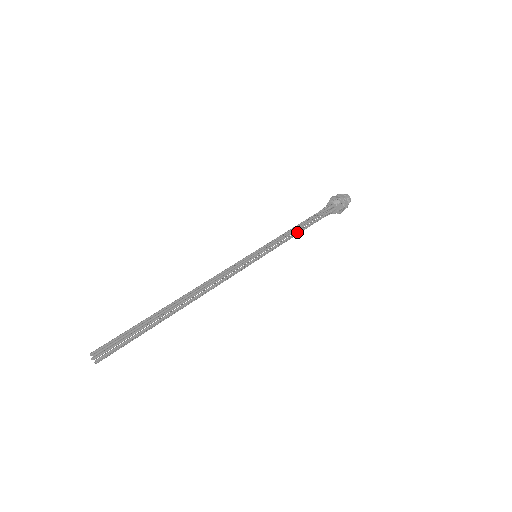
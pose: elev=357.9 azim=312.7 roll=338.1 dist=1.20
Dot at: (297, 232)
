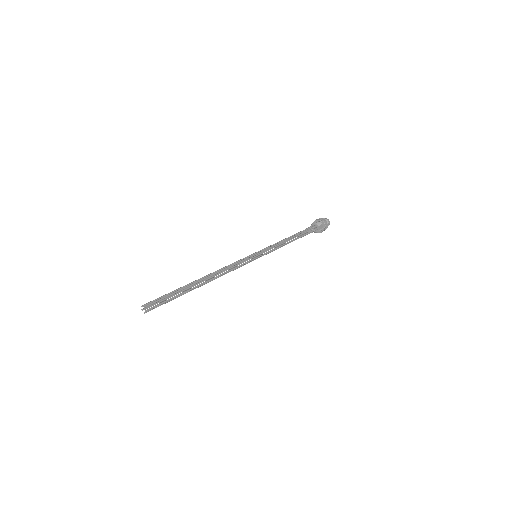
Dot at: (287, 242)
